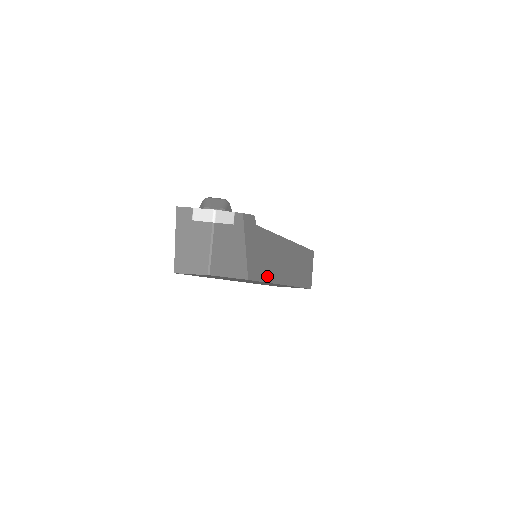
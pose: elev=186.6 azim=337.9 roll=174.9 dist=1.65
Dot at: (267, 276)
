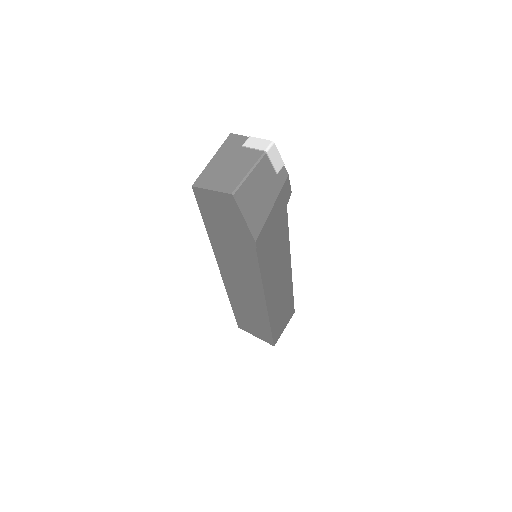
Dot at: (264, 268)
